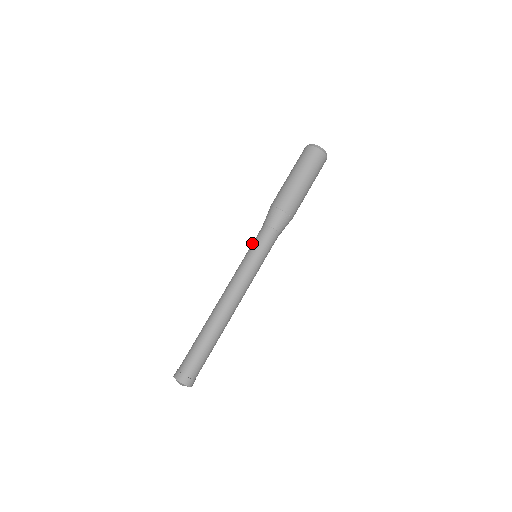
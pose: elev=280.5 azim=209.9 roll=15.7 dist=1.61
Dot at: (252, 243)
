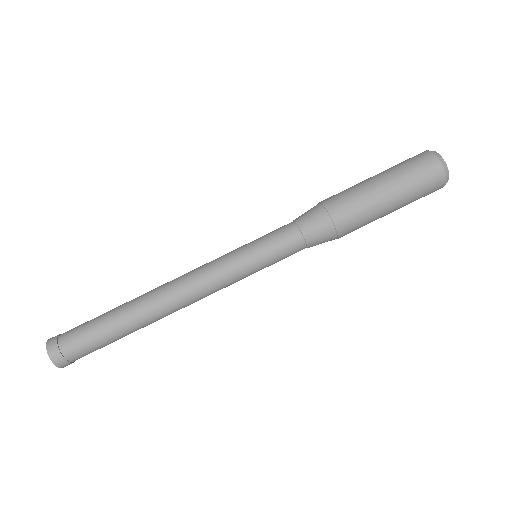
Dot at: occluded
